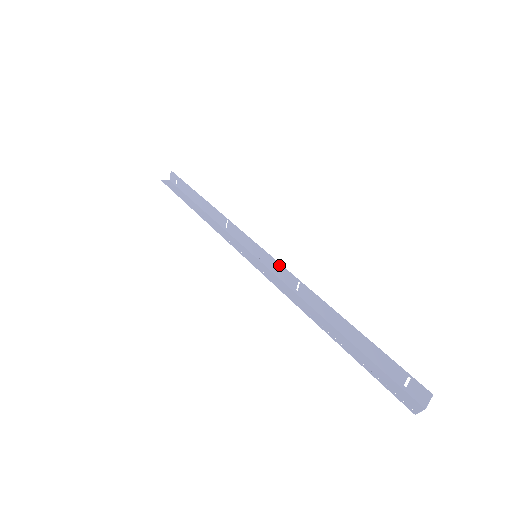
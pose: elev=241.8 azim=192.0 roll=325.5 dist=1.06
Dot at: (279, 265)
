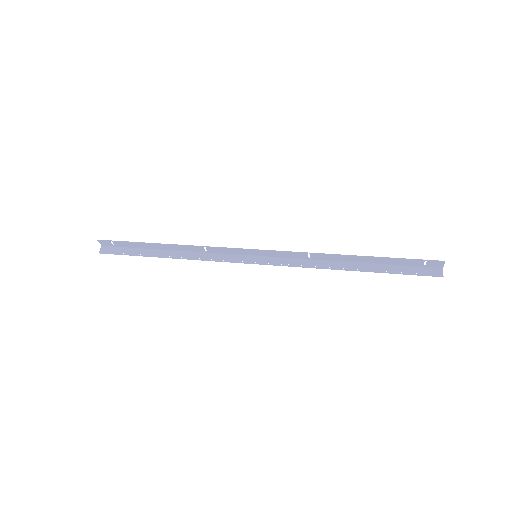
Dot at: (283, 252)
